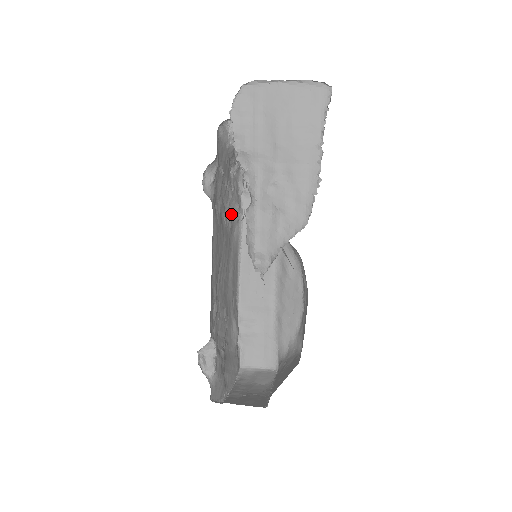
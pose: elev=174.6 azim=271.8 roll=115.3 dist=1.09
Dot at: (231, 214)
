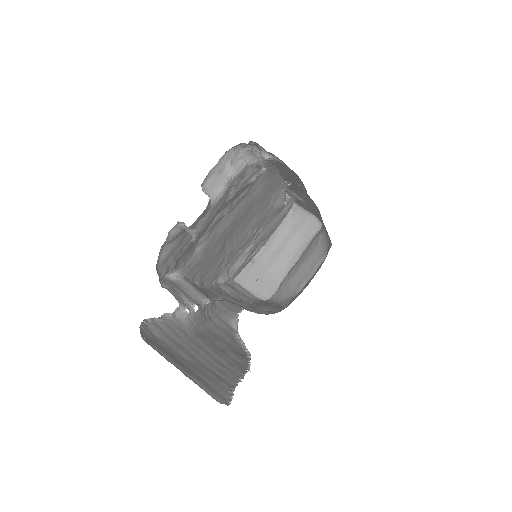
Dot at: (242, 191)
